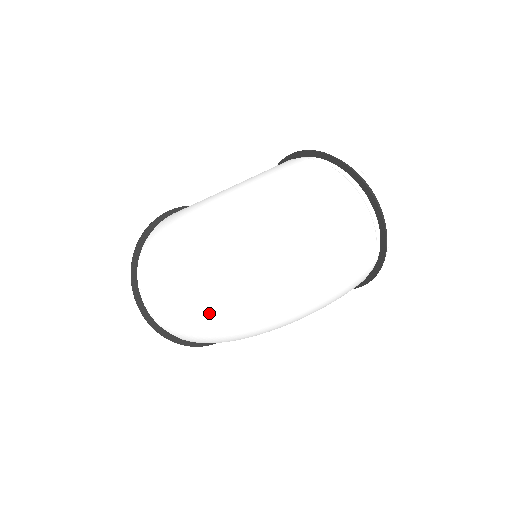
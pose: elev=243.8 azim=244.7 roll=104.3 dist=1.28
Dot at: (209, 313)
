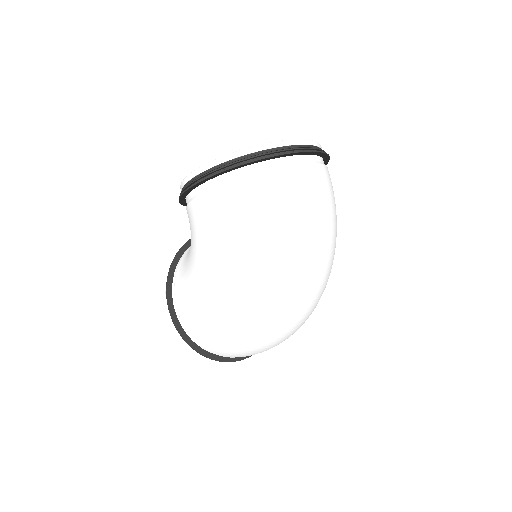
Dot at: occluded
